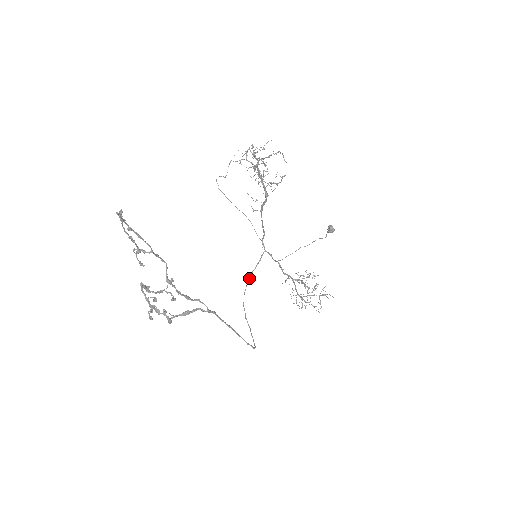
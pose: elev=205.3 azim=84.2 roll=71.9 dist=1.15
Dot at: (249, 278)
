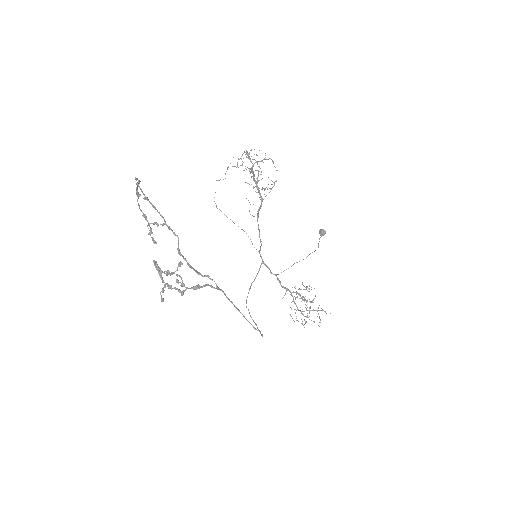
Dot at: (250, 287)
